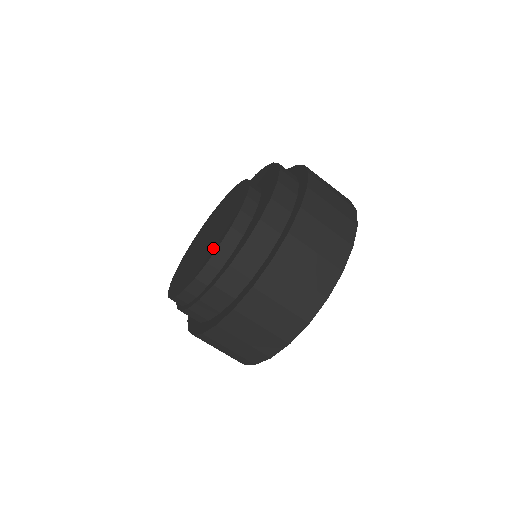
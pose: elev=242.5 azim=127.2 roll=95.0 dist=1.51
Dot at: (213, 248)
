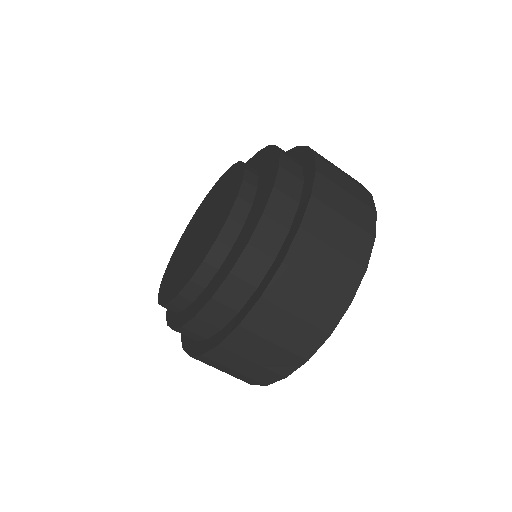
Dot at: (172, 290)
